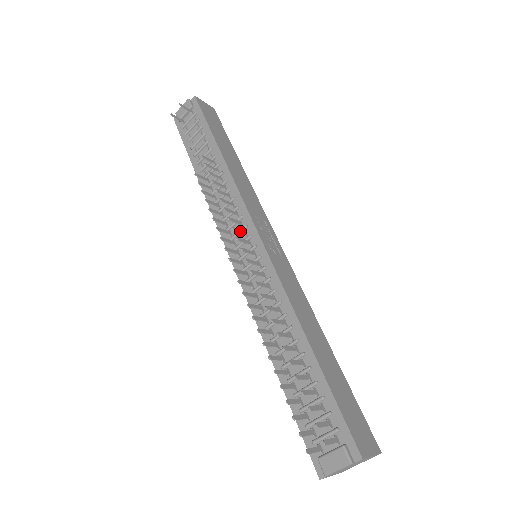
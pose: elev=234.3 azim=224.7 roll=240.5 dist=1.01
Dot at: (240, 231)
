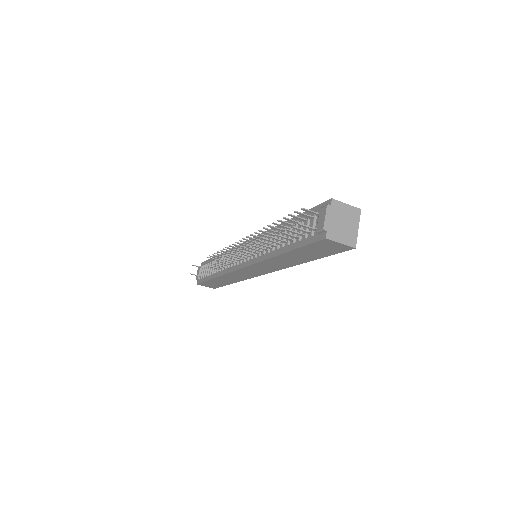
Dot at: (236, 247)
